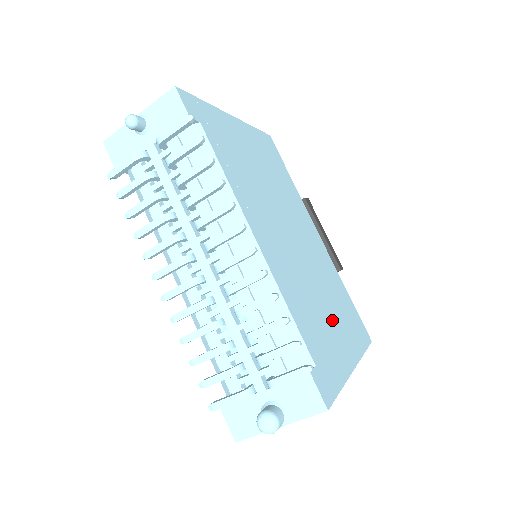
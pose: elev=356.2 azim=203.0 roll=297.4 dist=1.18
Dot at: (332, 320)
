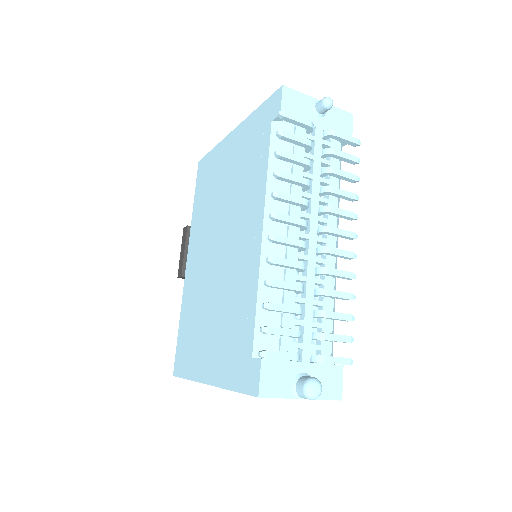
Dot at: occluded
